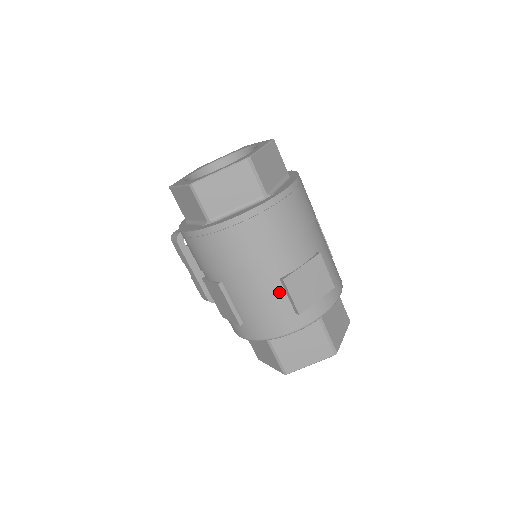
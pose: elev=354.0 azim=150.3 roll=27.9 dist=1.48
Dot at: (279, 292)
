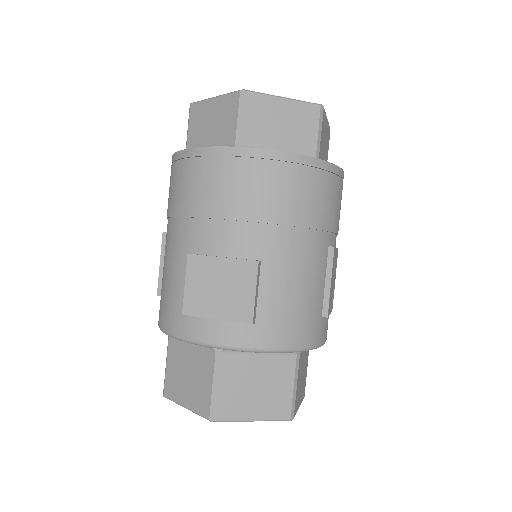
Dot at: (184, 271)
